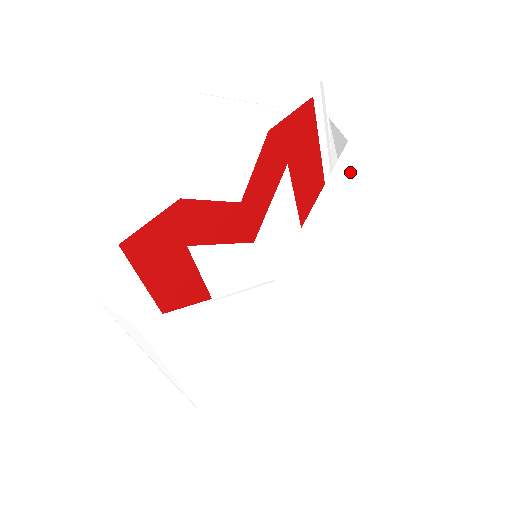
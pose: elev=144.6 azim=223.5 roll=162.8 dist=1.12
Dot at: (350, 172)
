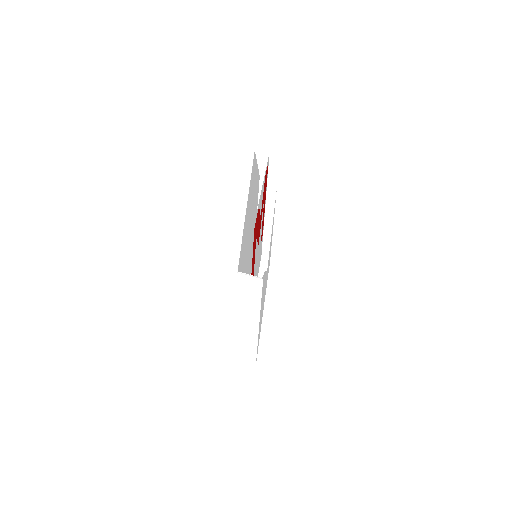
Dot at: occluded
